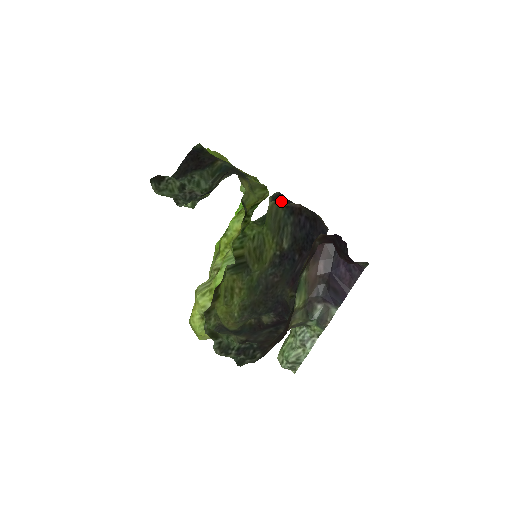
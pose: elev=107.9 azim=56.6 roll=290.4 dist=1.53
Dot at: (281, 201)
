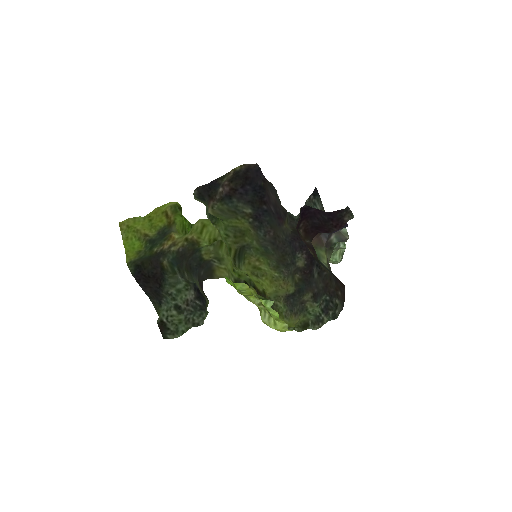
Dot at: (209, 196)
